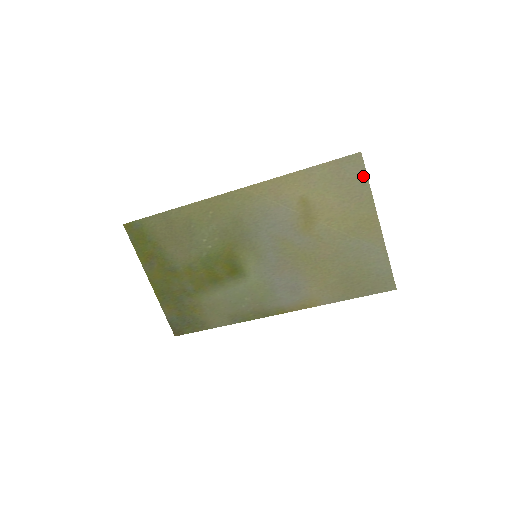
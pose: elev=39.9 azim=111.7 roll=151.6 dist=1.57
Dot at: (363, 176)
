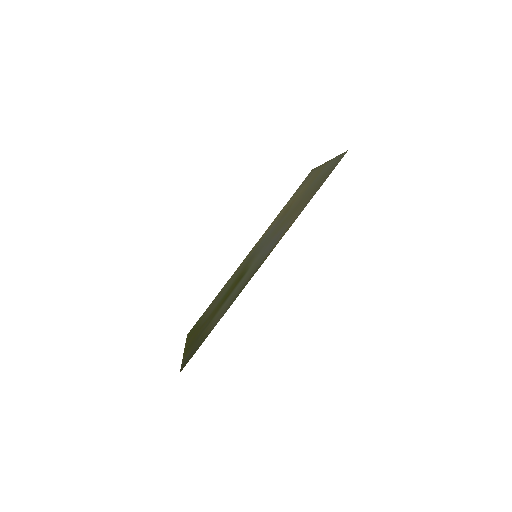
Dot at: (314, 170)
